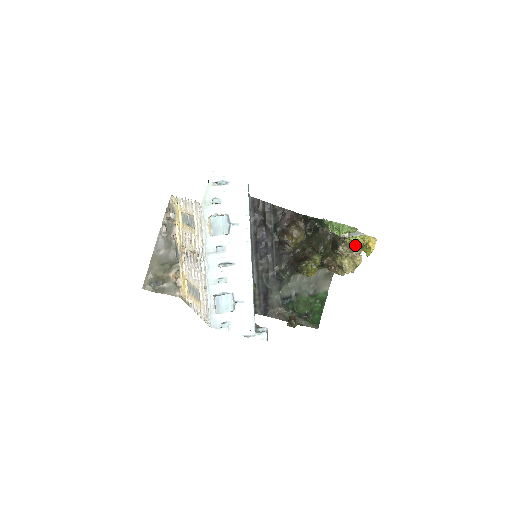
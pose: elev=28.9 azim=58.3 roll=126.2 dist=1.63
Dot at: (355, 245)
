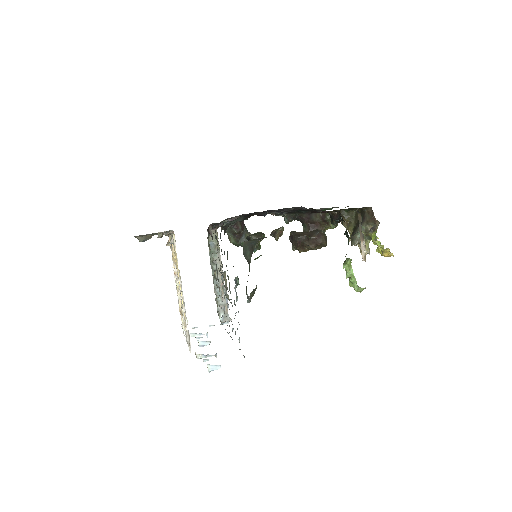
Dot at: occluded
